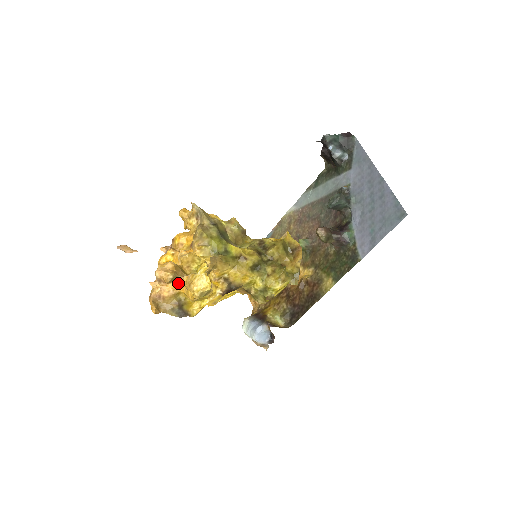
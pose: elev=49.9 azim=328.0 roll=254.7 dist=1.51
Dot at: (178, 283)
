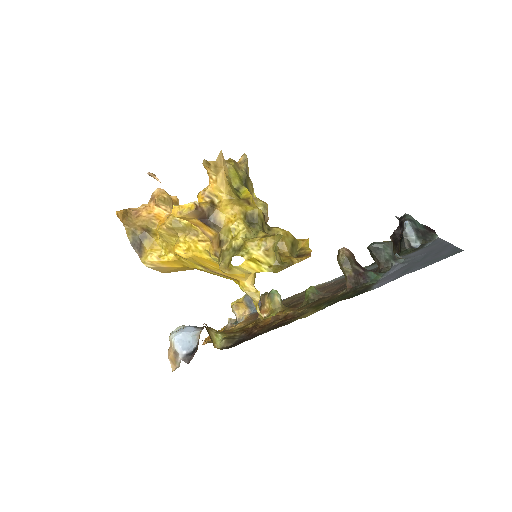
Dot at: (164, 216)
